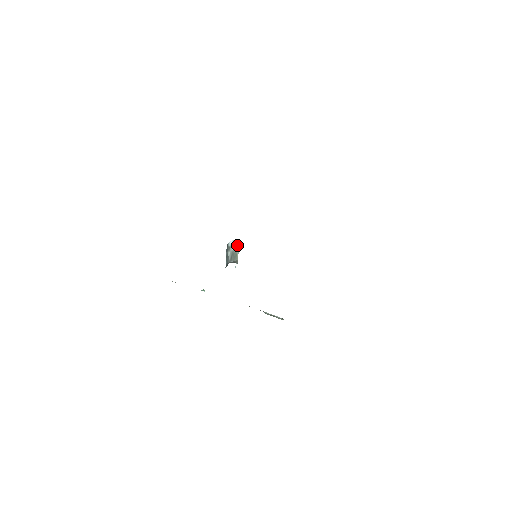
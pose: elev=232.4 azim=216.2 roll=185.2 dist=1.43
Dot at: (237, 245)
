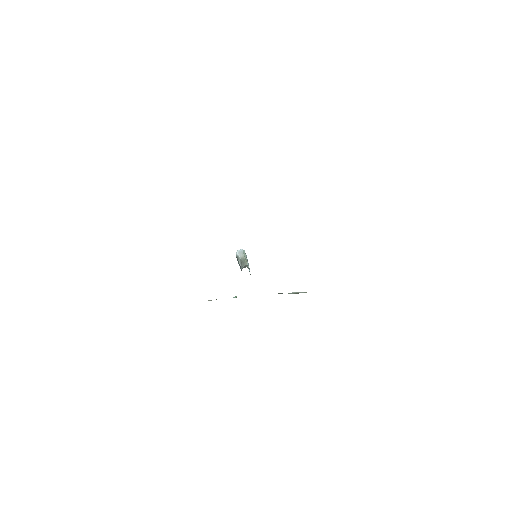
Dot at: (242, 253)
